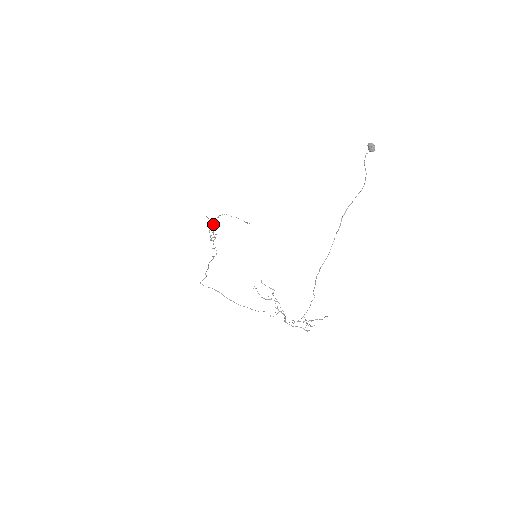
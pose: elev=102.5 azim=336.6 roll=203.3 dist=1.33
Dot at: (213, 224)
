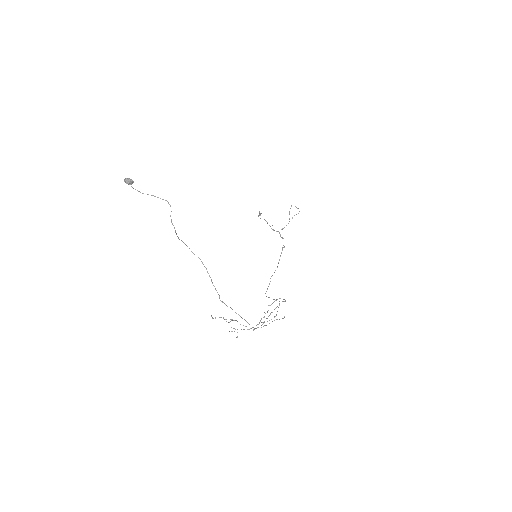
Dot at: occluded
